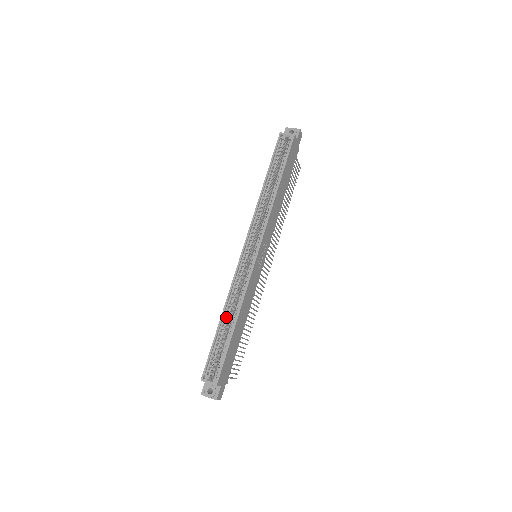
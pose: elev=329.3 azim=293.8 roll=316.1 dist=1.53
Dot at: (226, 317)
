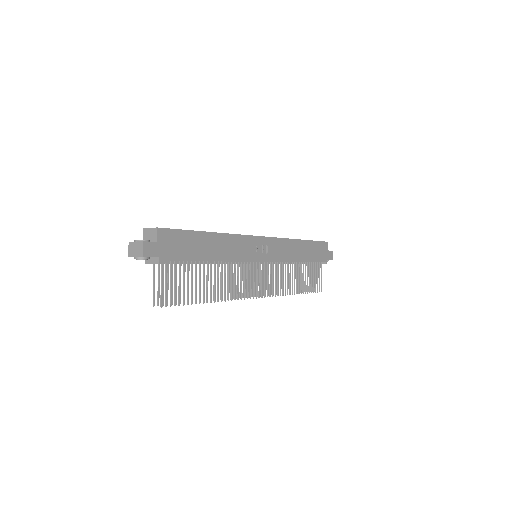
Dot at: occluded
